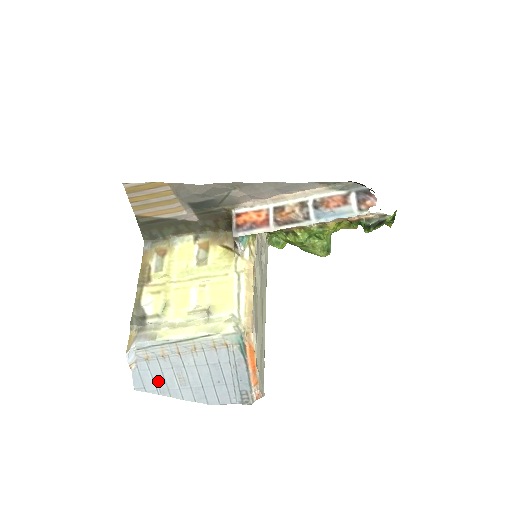
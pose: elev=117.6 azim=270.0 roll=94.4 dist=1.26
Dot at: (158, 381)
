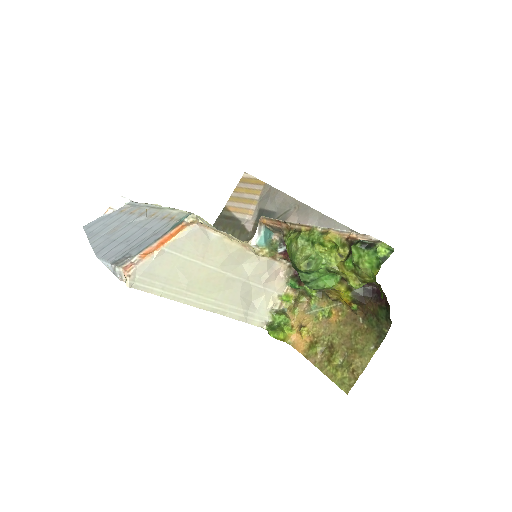
Dot at: (102, 227)
